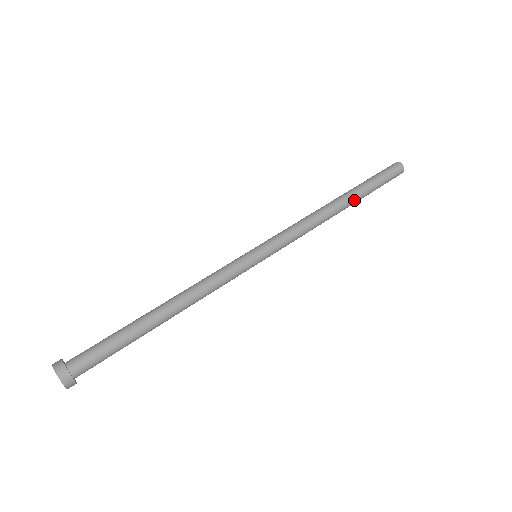
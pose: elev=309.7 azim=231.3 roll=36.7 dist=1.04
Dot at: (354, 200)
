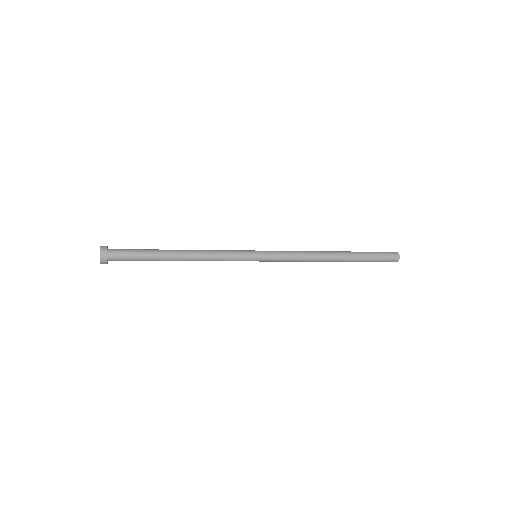
Dot at: (346, 254)
